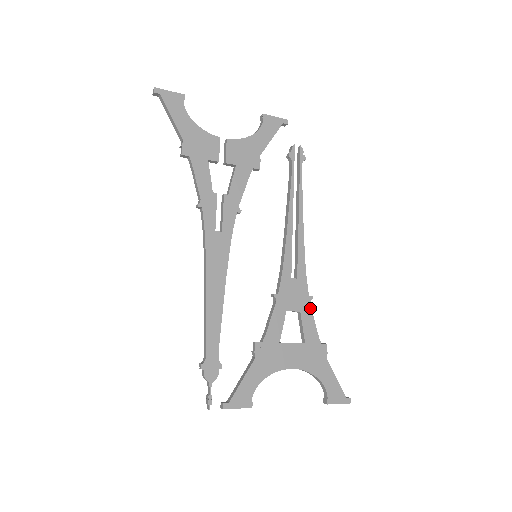
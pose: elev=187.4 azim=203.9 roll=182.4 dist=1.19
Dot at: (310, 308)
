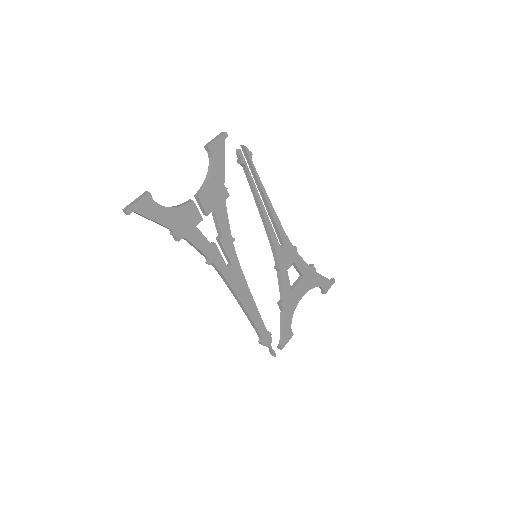
Dot at: (298, 255)
